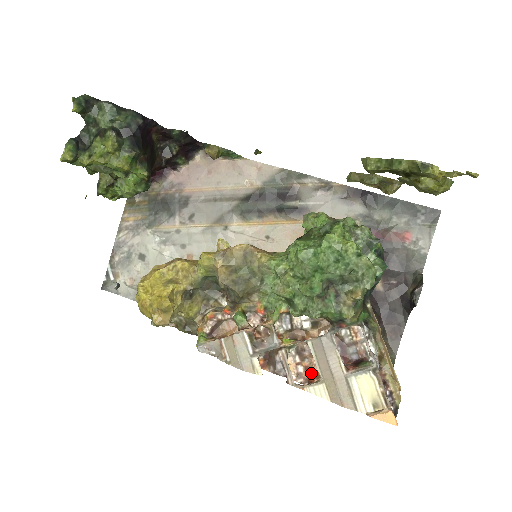
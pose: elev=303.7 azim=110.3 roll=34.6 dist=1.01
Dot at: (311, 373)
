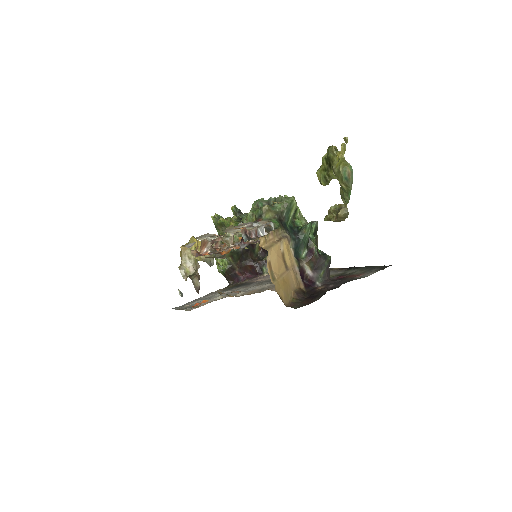
Dot at: (226, 251)
